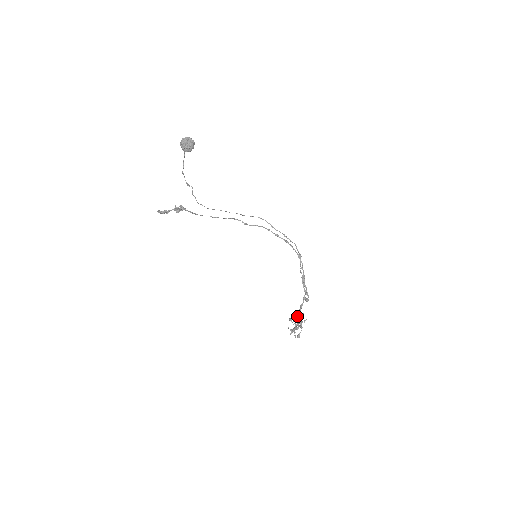
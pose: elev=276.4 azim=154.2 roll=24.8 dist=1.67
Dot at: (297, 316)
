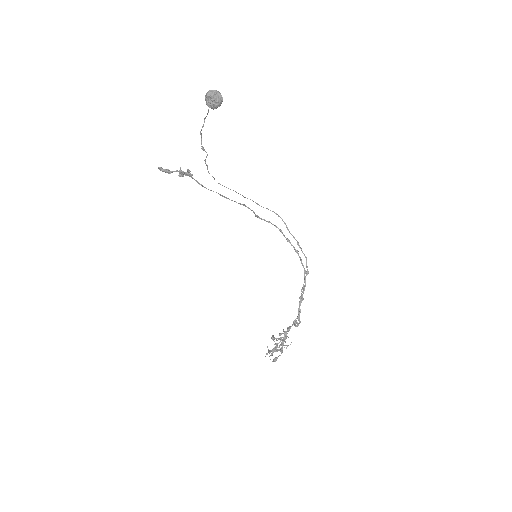
Dot at: occluded
